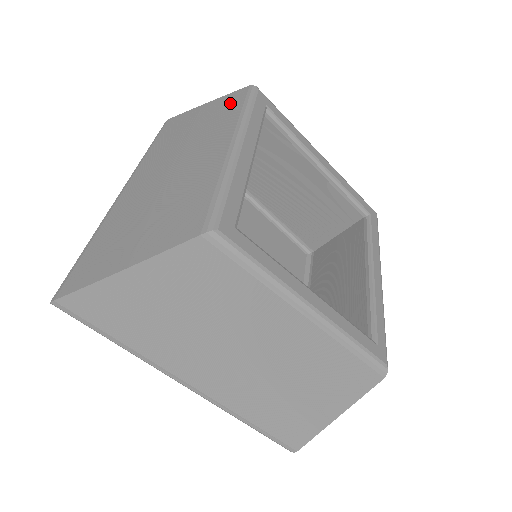
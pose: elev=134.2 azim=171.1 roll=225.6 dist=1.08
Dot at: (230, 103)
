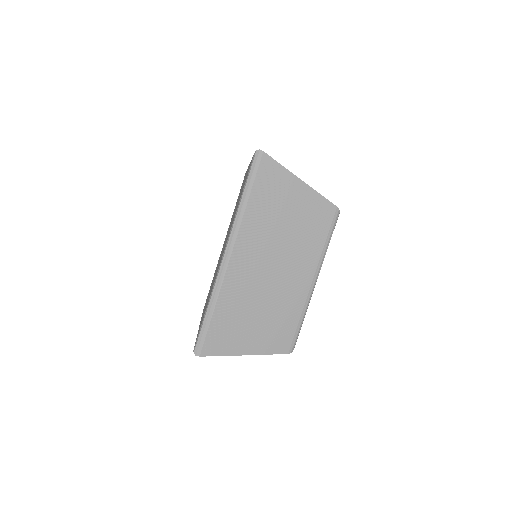
Dot at: (321, 217)
